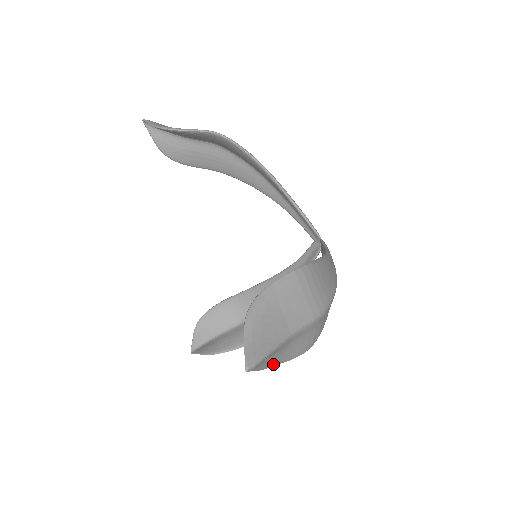
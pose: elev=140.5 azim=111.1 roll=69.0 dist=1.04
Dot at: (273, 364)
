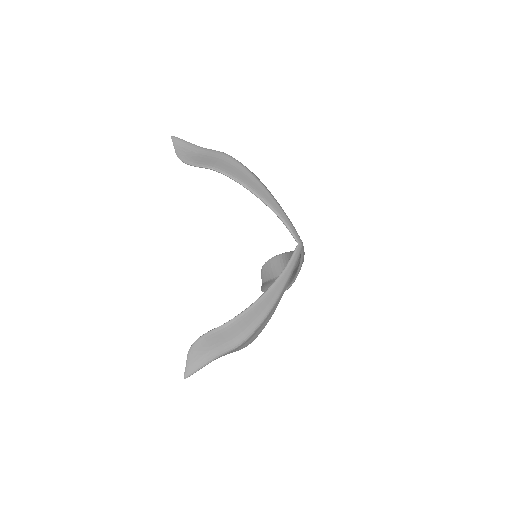
Dot at: (187, 159)
